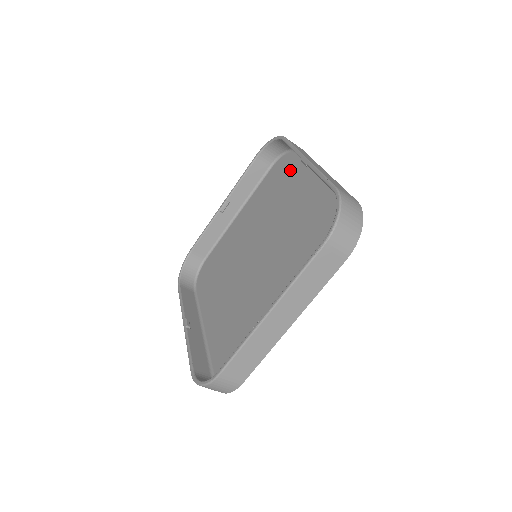
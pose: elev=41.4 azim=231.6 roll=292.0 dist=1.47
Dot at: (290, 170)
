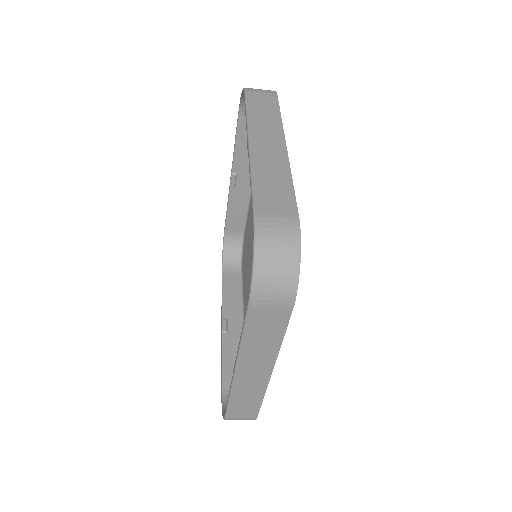
Dot at: occluded
